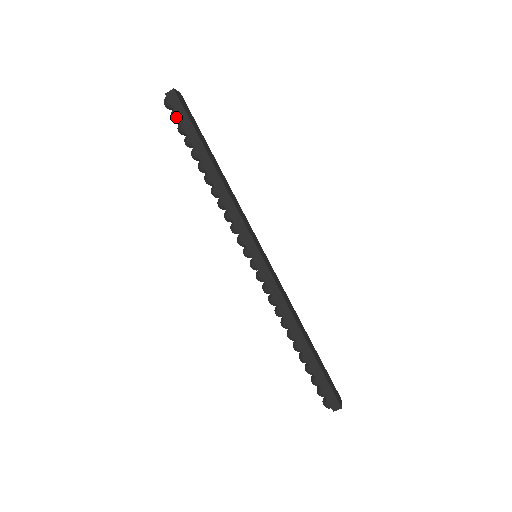
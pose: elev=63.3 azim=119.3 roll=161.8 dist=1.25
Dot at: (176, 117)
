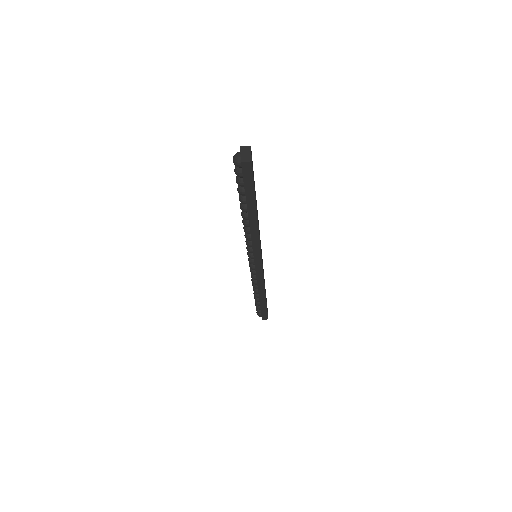
Dot at: (241, 177)
